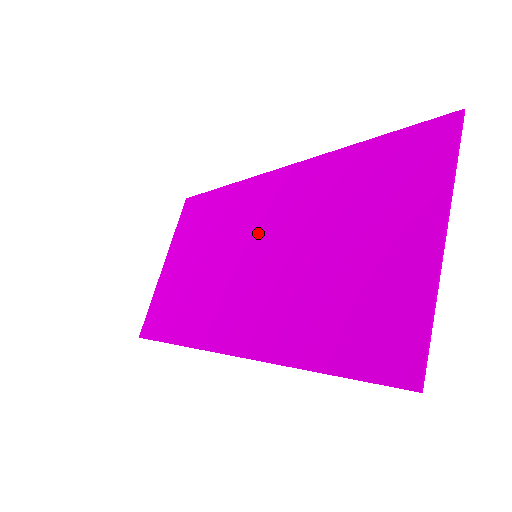
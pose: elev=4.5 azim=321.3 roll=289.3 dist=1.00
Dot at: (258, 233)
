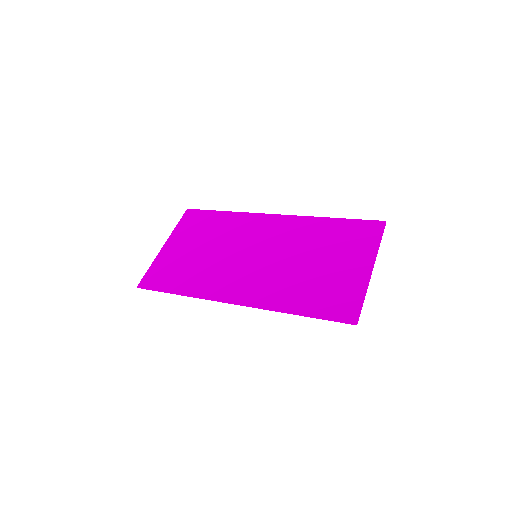
Dot at: (258, 244)
